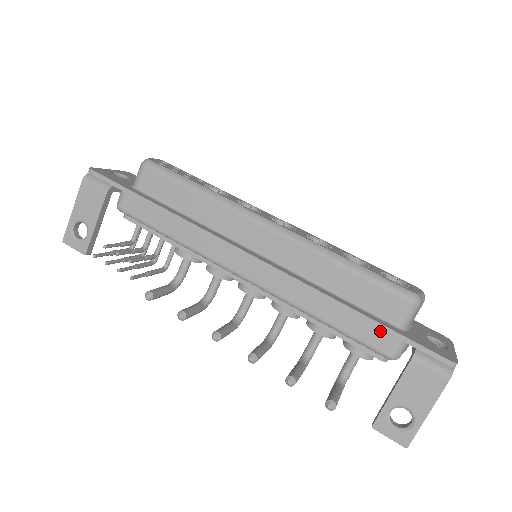
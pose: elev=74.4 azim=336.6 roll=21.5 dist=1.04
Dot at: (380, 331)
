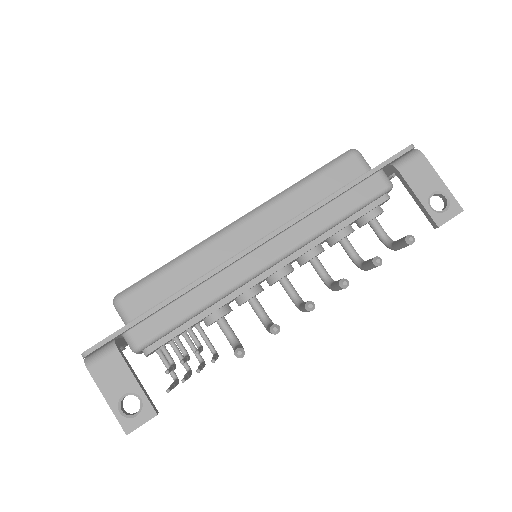
Dot at: (367, 182)
